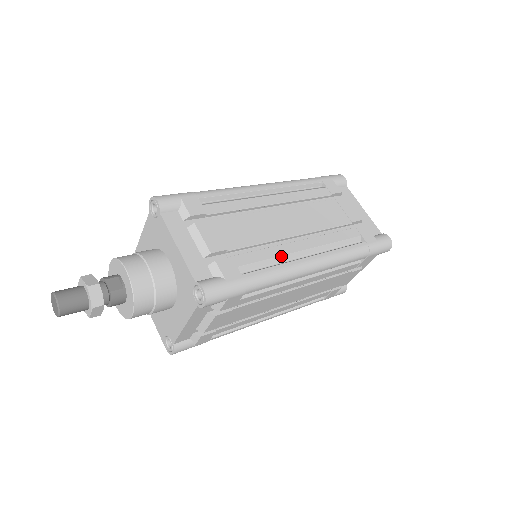
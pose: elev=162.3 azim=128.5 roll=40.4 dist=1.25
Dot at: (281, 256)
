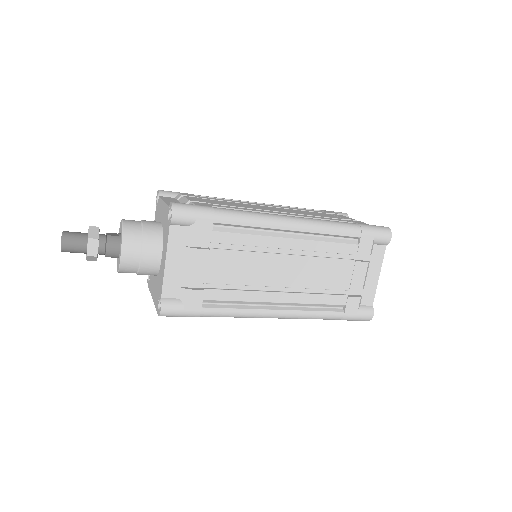
Dot at: (257, 211)
